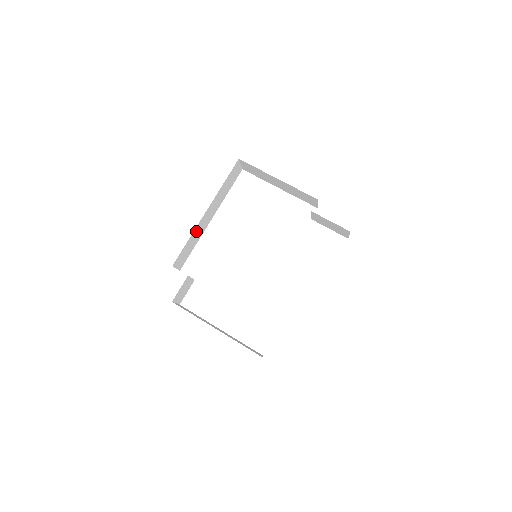
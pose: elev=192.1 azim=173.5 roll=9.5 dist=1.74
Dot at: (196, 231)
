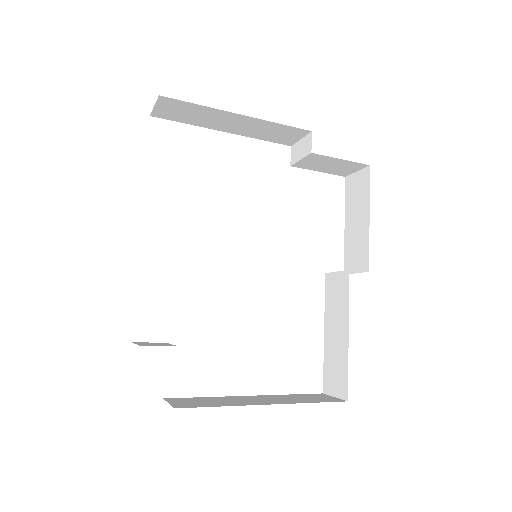
Dot at: occluded
